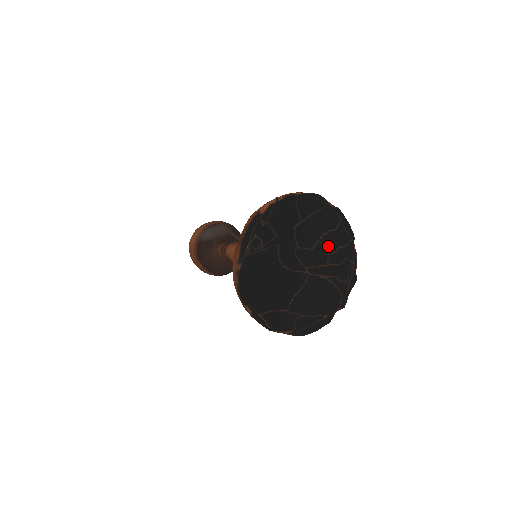
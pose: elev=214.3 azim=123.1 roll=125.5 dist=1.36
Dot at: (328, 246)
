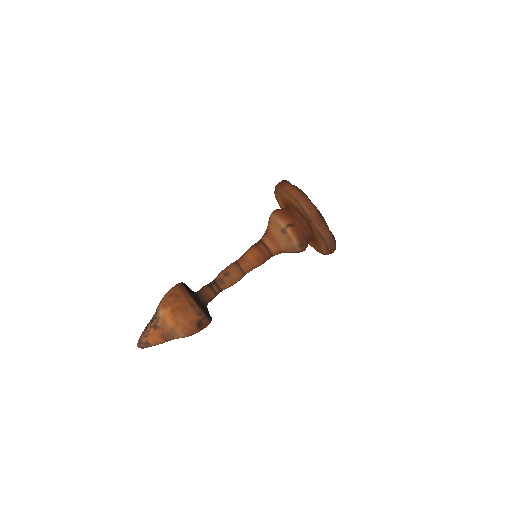
Dot at: occluded
